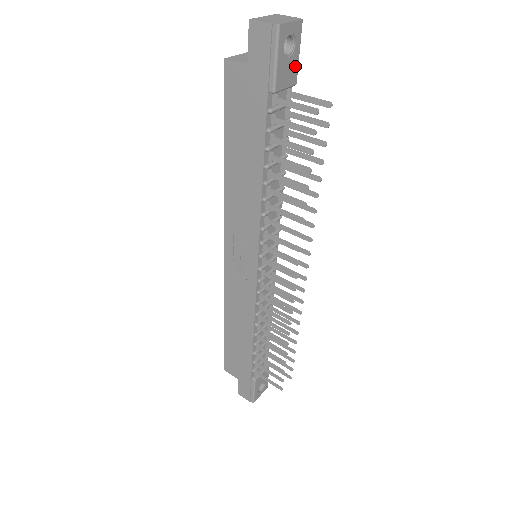
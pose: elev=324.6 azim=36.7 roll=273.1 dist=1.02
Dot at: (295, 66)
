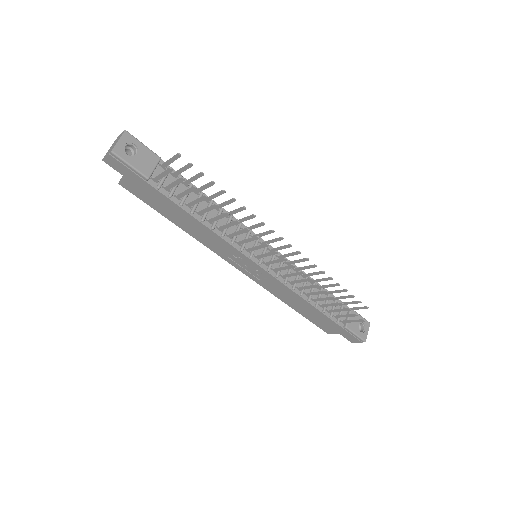
Dot at: (148, 153)
